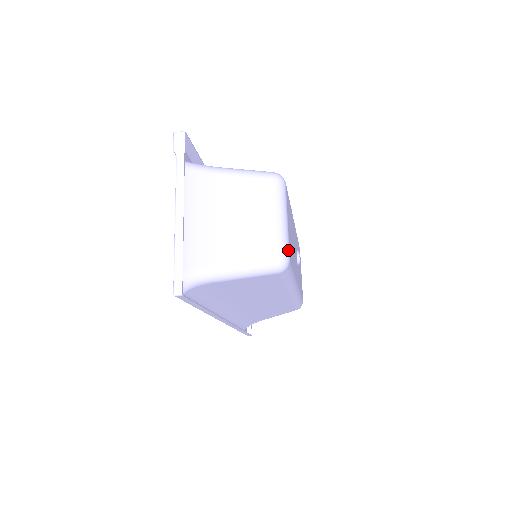
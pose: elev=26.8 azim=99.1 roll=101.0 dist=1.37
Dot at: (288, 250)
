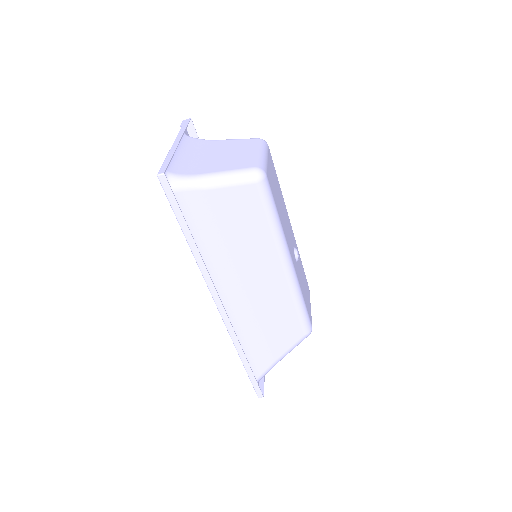
Dot at: (265, 169)
